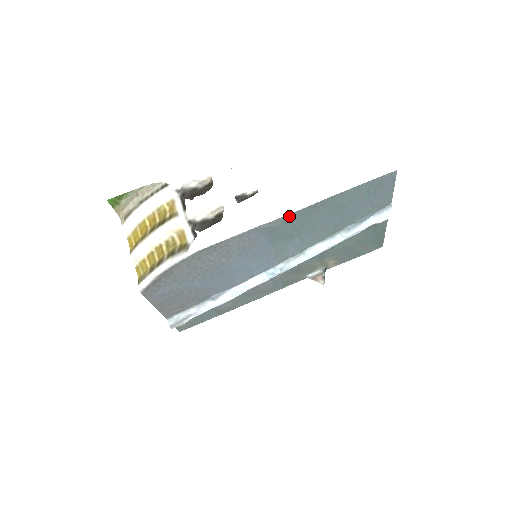
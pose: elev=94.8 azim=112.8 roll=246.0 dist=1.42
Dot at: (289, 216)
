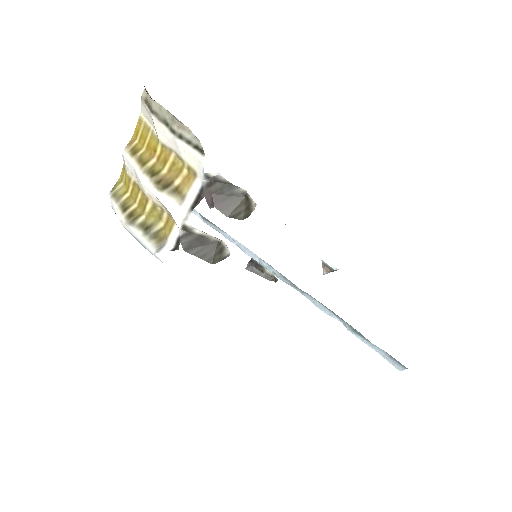
Dot at: occluded
